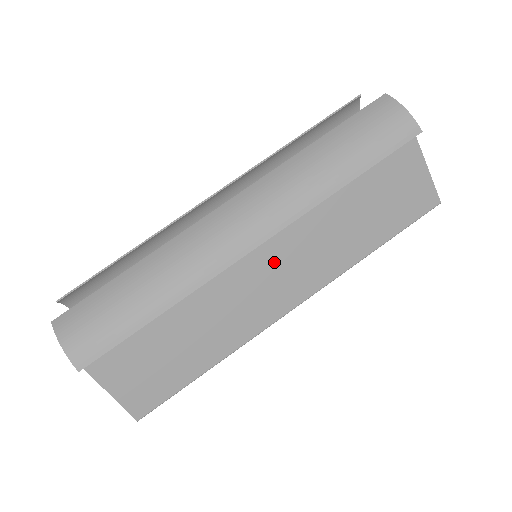
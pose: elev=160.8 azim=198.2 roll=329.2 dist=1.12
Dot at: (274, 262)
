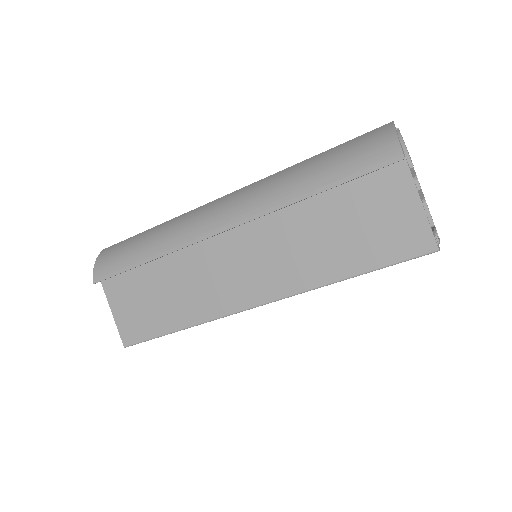
Dot at: (243, 254)
